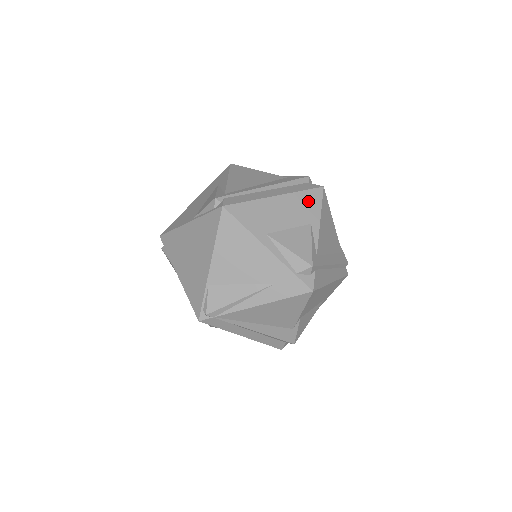
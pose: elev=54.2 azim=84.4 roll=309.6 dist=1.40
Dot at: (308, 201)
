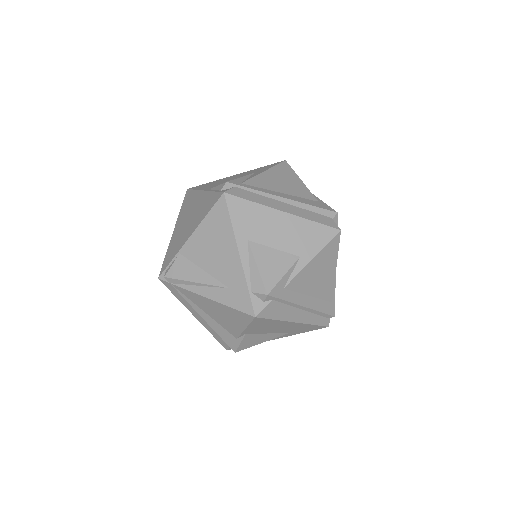
Dot at: (313, 234)
